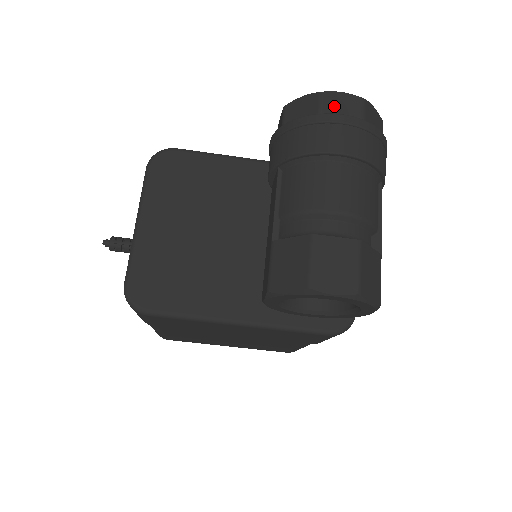
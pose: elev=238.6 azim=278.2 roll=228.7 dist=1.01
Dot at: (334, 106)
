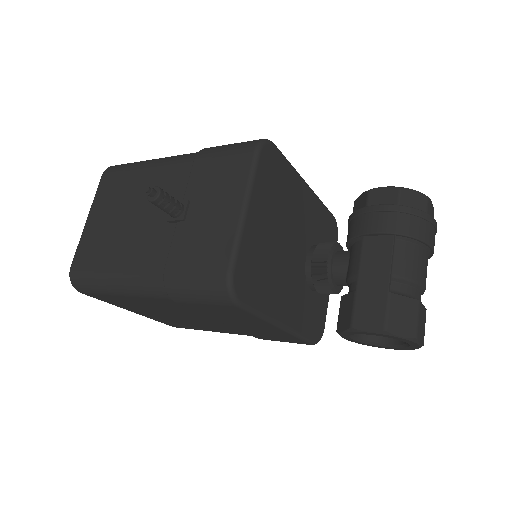
Dot at: (430, 211)
